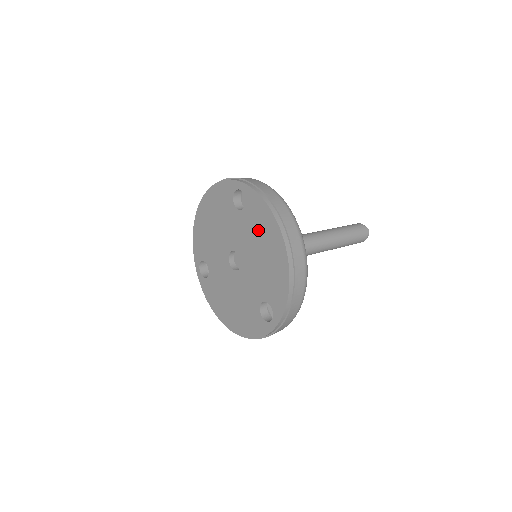
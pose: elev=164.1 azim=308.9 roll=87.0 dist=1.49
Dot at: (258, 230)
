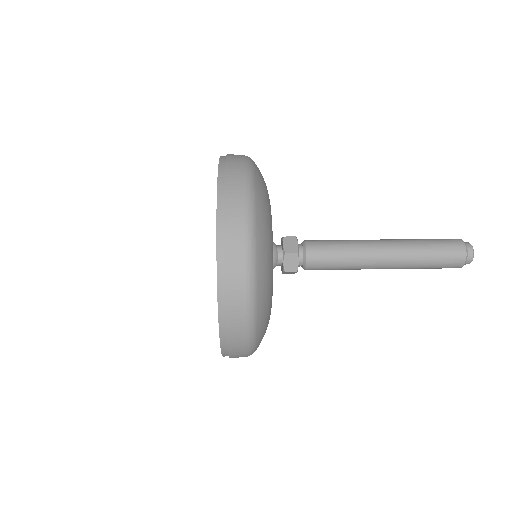
Dot at: occluded
